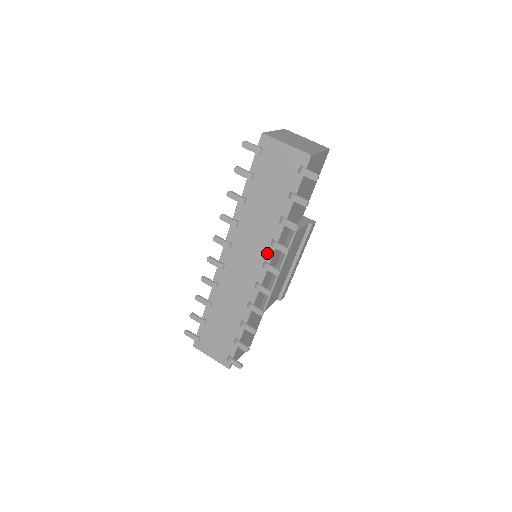
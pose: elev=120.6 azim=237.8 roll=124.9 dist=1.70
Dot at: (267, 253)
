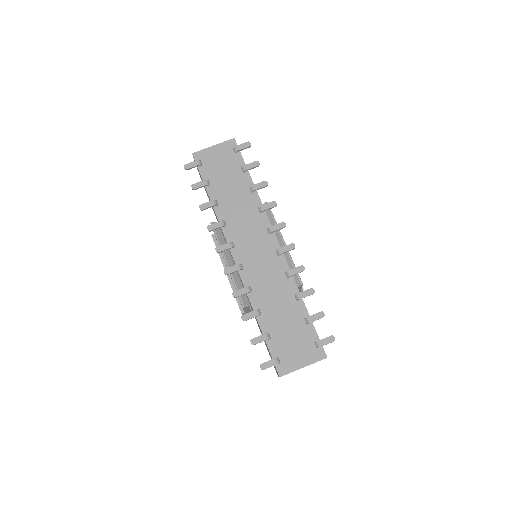
Dot at: (263, 222)
